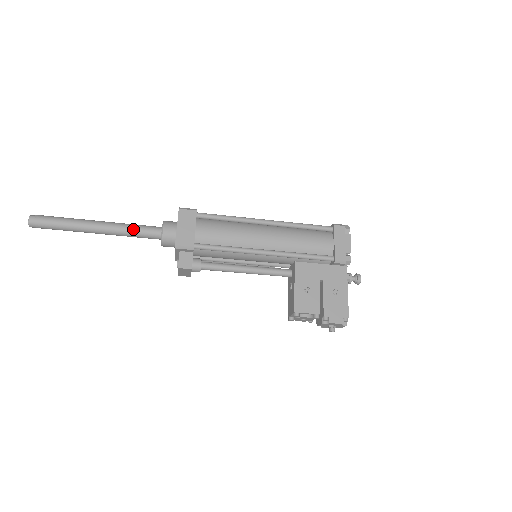
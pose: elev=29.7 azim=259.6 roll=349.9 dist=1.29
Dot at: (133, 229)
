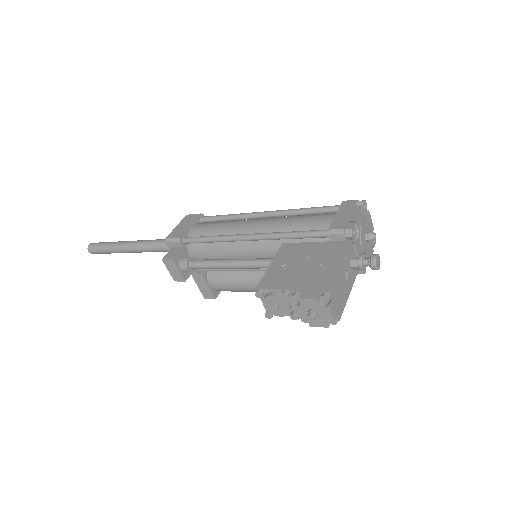
Dot at: (151, 241)
